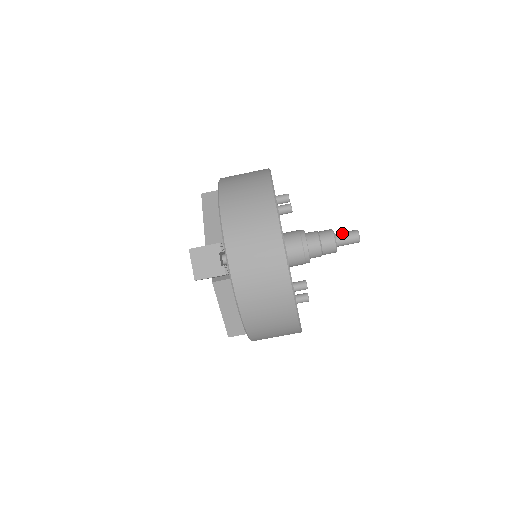
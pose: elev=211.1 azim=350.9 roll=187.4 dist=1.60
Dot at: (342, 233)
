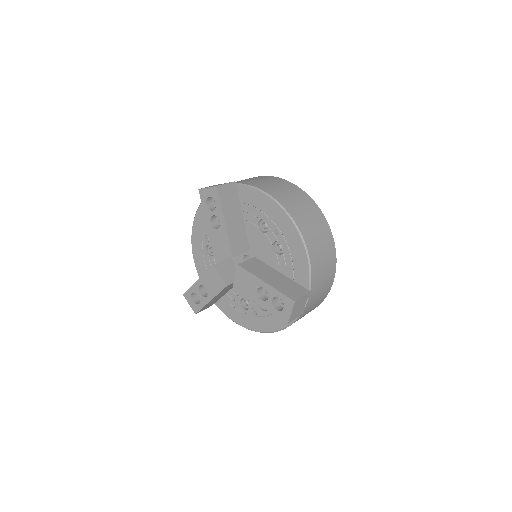
Dot at: occluded
